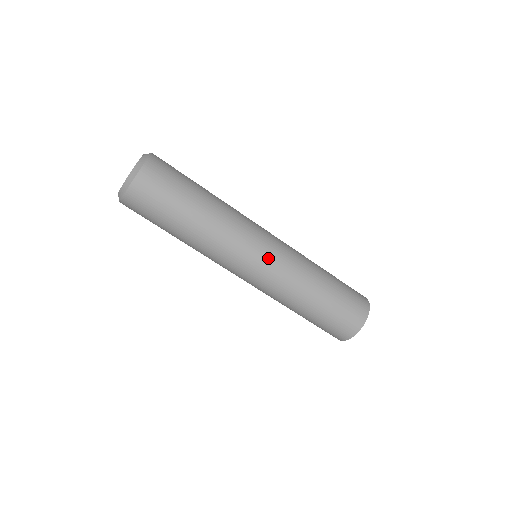
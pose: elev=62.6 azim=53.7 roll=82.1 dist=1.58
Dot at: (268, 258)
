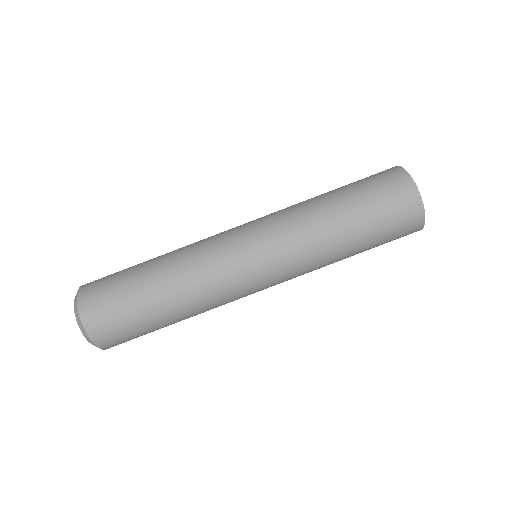
Dot at: (252, 233)
